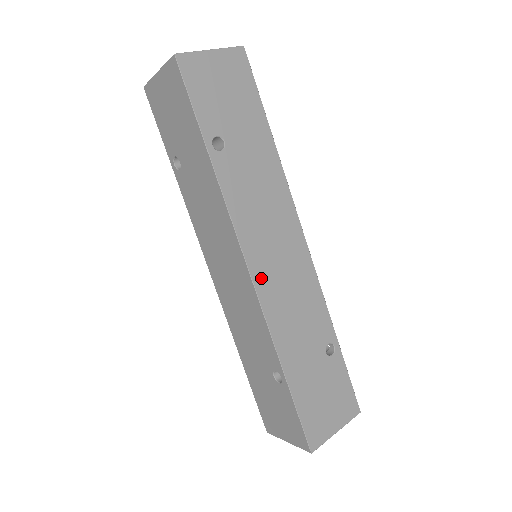
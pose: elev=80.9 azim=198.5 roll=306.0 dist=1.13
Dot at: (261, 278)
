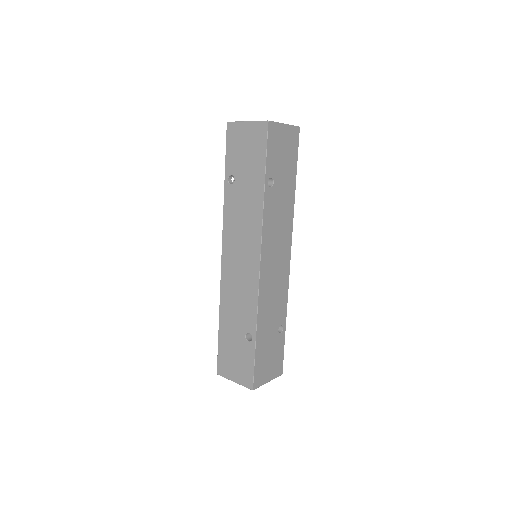
Dot at: (264, 272)
